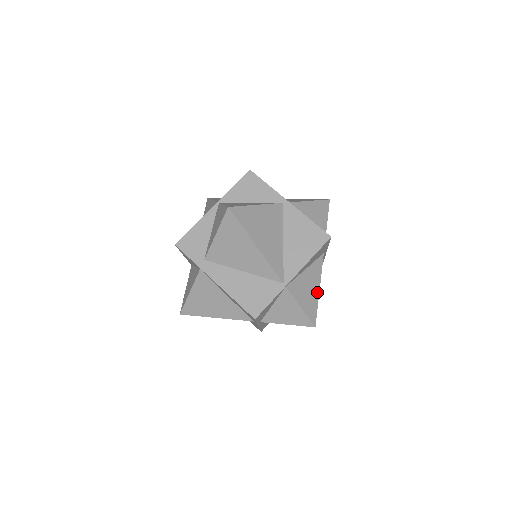
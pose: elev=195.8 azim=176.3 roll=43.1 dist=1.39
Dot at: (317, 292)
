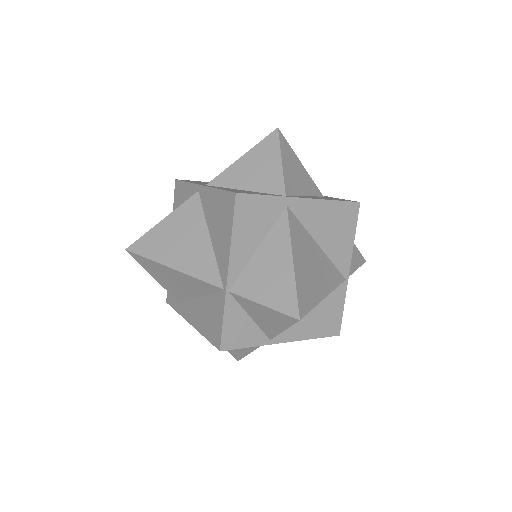
Dot at: (289, 267)
